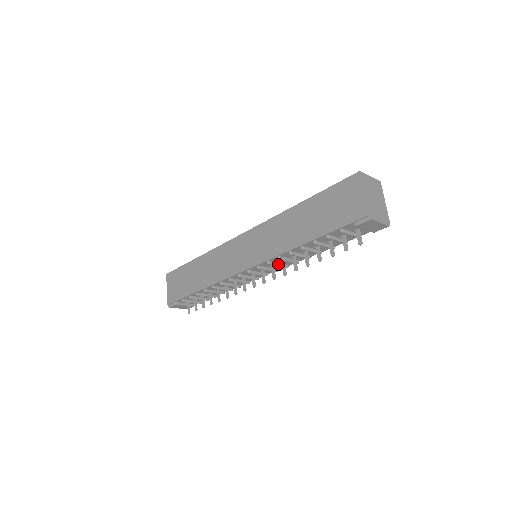
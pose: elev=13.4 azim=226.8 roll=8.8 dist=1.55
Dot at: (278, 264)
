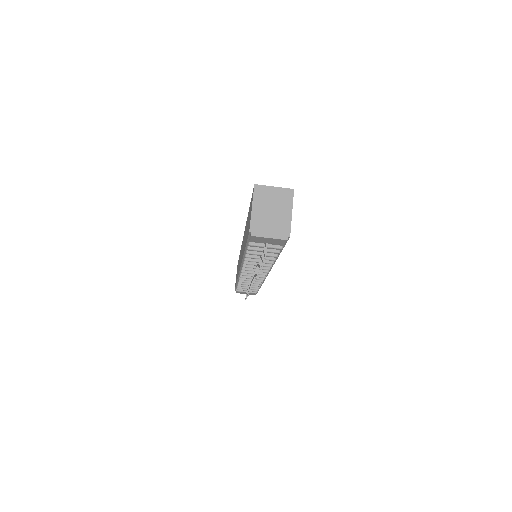
Dot at: (255, 267)
